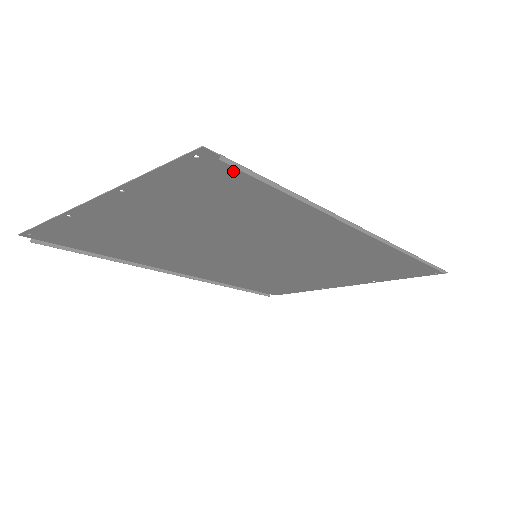
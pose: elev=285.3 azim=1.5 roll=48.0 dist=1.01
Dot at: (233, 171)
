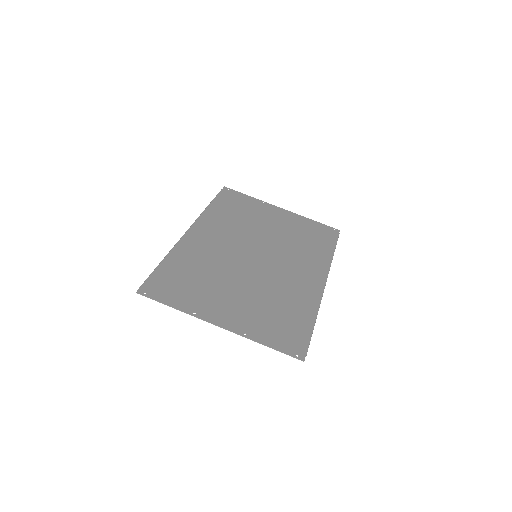
Dot at: (303, 343)
